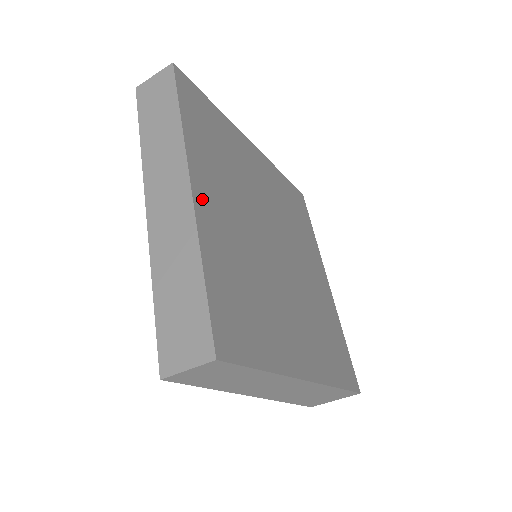
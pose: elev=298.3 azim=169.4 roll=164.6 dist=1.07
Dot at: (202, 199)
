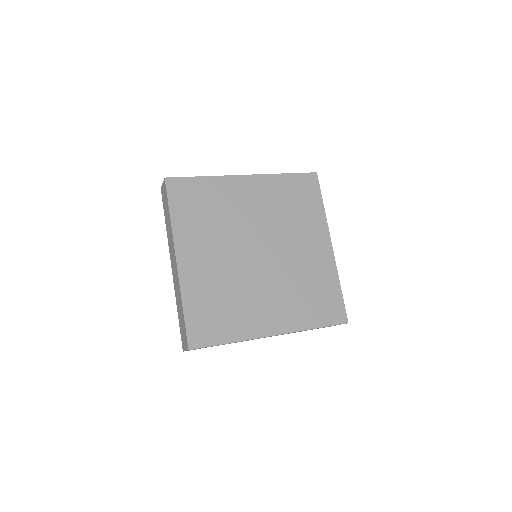
Dot at: (185, 265)
